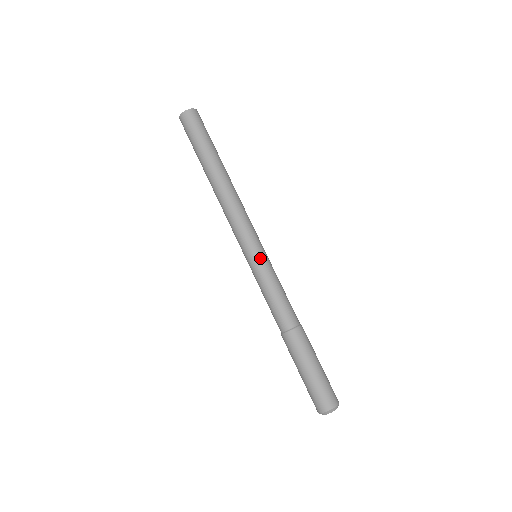
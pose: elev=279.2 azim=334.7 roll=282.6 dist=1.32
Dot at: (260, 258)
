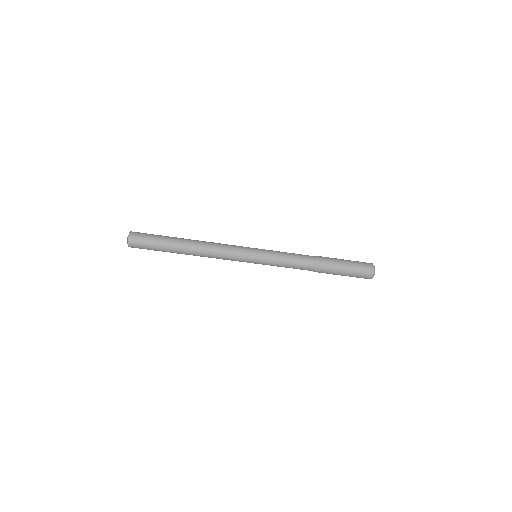
Dot at: (260, 261)
